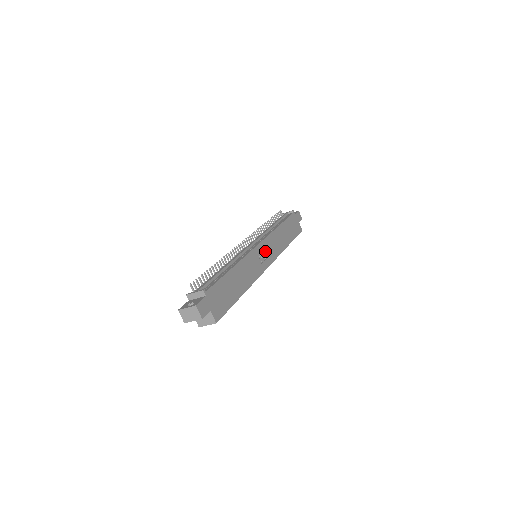
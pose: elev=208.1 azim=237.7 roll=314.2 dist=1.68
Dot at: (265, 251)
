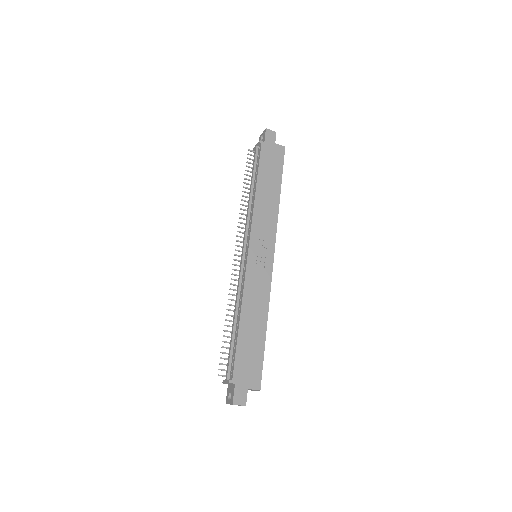
Dot at: (259, 248)
